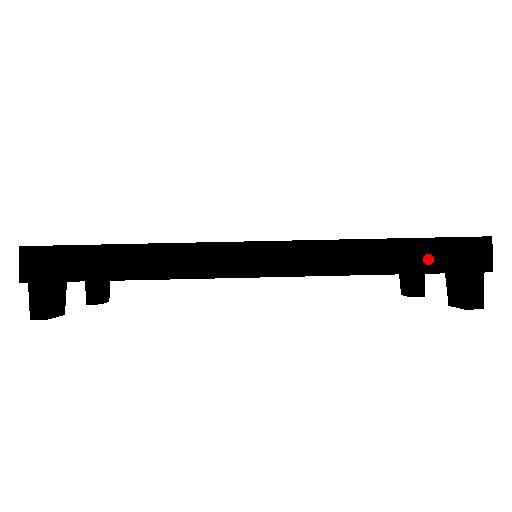
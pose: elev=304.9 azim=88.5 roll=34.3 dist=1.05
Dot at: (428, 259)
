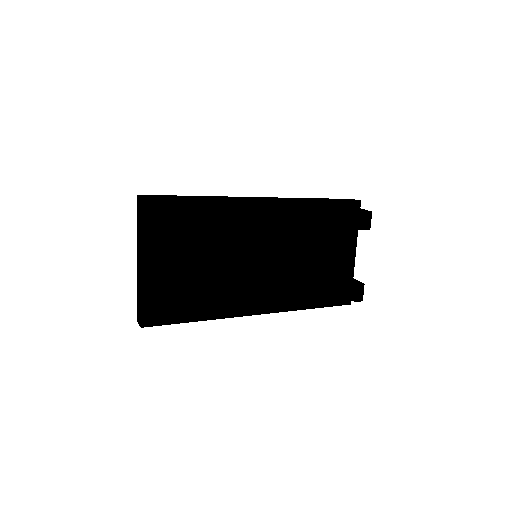
Dot at: (332, 199)
